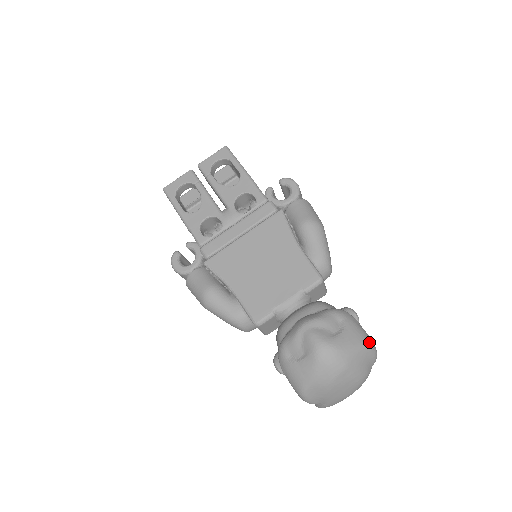
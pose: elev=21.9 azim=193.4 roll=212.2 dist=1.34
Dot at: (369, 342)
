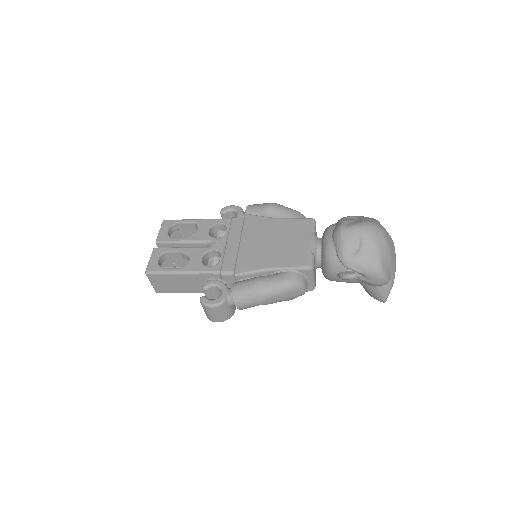
Dot at: occluded
